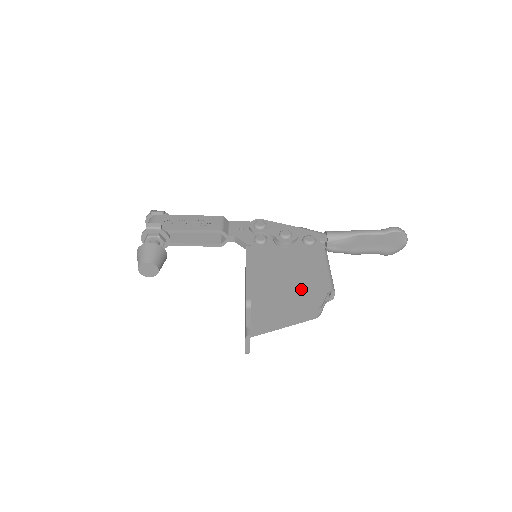
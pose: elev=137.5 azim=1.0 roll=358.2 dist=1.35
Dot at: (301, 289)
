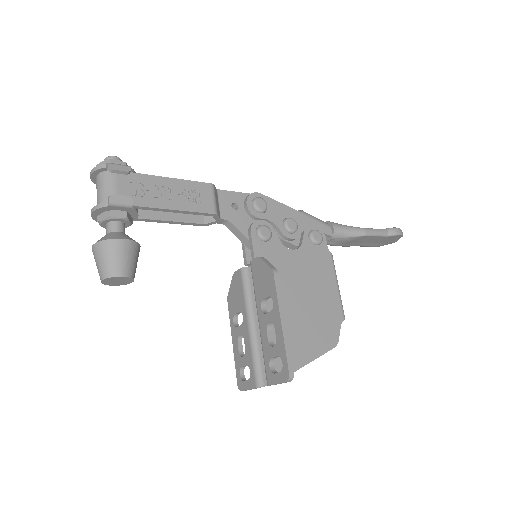
Dot at: (316, 320)
